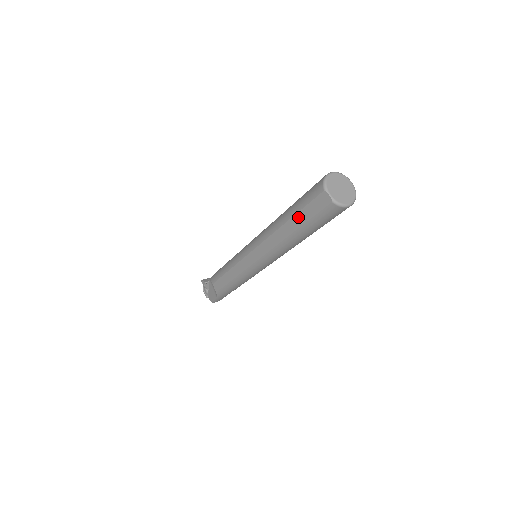
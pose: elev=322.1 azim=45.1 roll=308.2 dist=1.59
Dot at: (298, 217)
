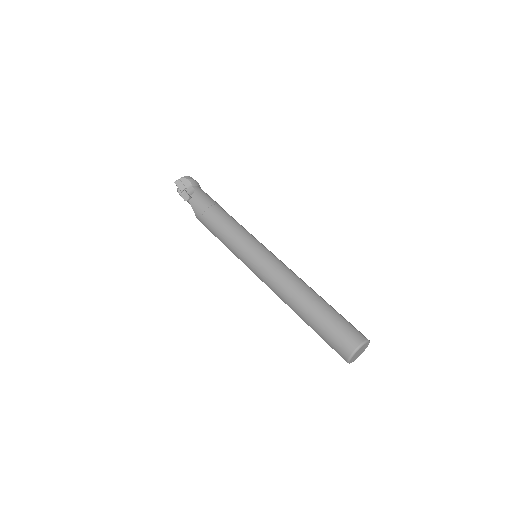
Dot at: (316, 332)
